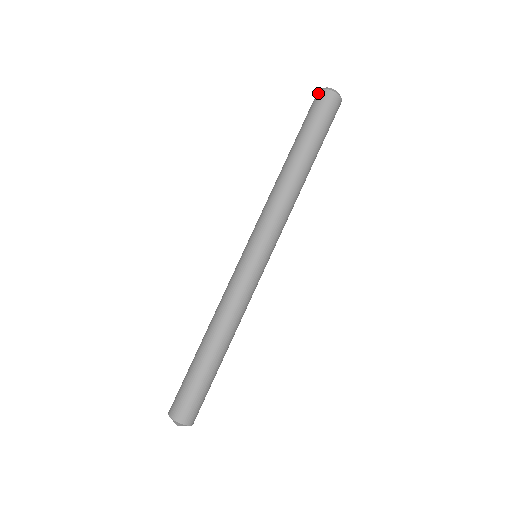
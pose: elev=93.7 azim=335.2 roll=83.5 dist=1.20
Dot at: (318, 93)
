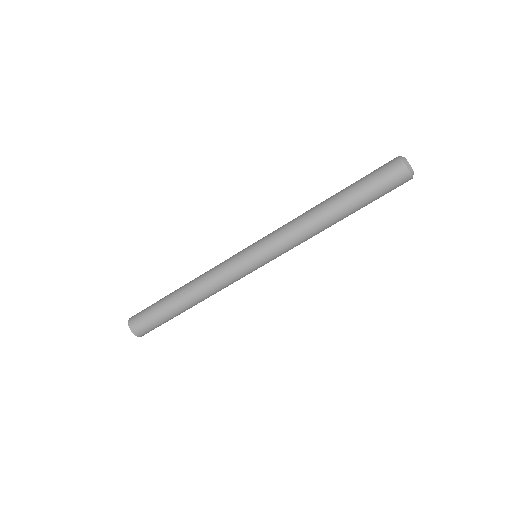
Dot at: (399, 164)
